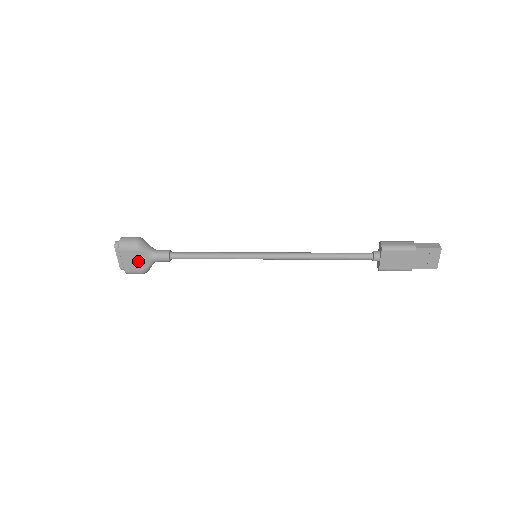
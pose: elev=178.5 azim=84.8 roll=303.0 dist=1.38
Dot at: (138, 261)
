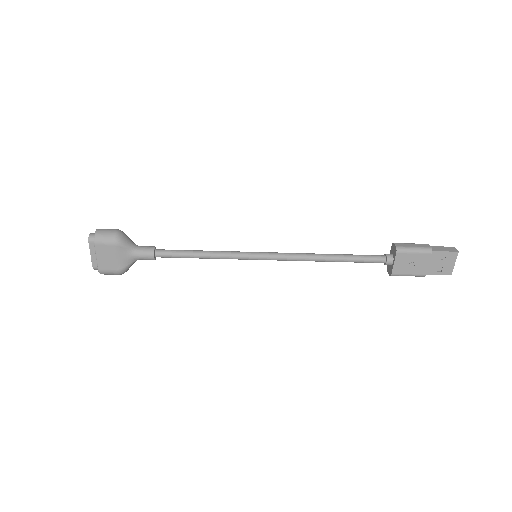
Dot at: (116, 258)
